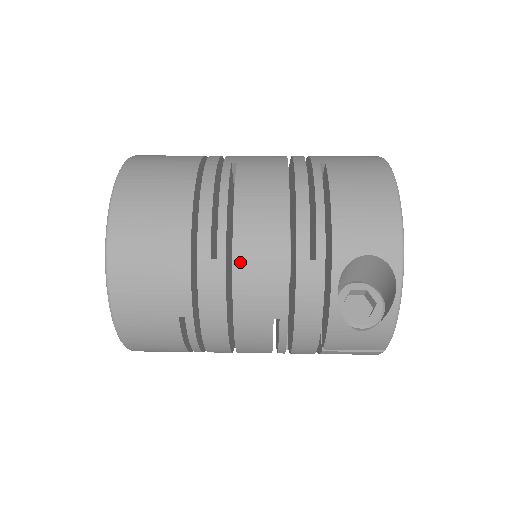
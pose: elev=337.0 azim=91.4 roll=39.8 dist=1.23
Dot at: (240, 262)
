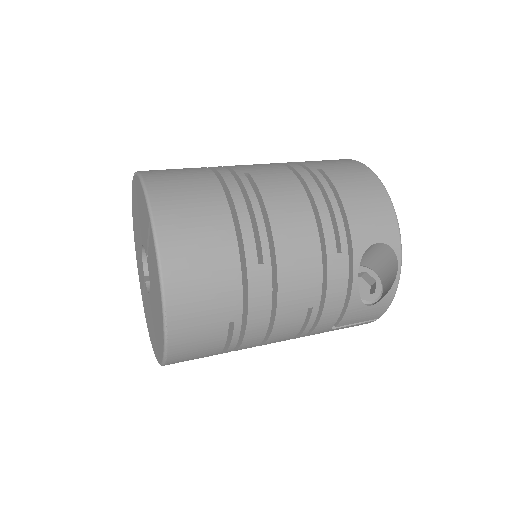
Dot at: (283, 263)
